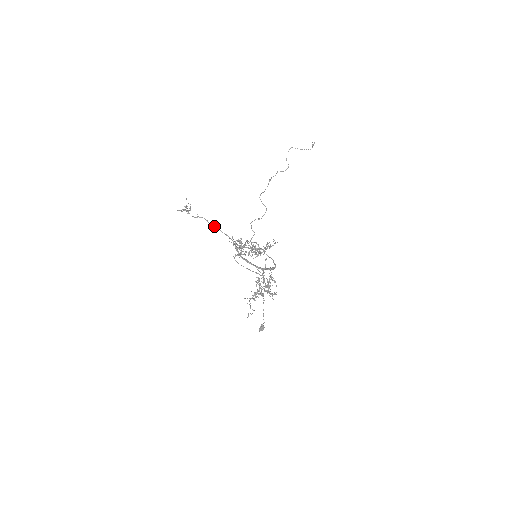
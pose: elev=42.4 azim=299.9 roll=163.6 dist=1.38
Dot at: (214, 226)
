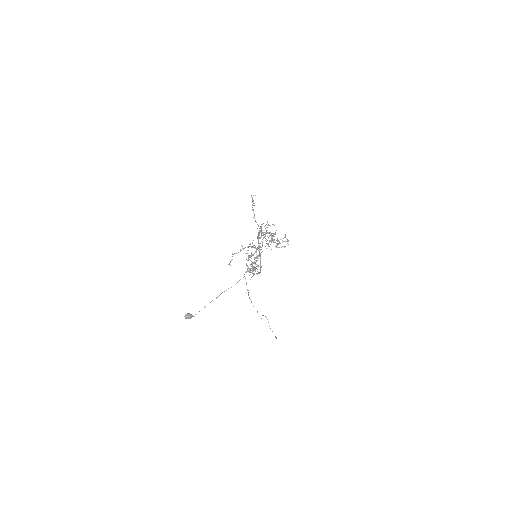
Dot at: (255, 220)
